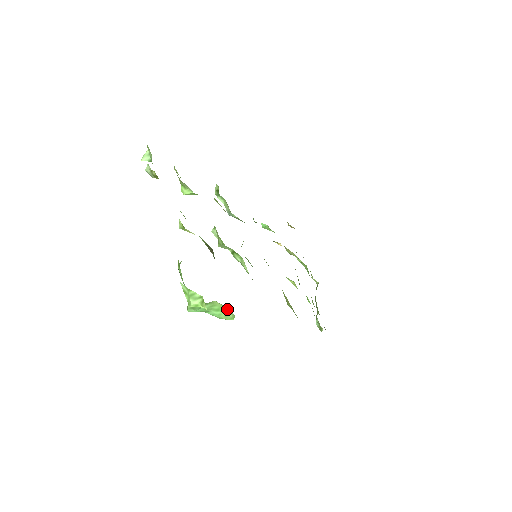
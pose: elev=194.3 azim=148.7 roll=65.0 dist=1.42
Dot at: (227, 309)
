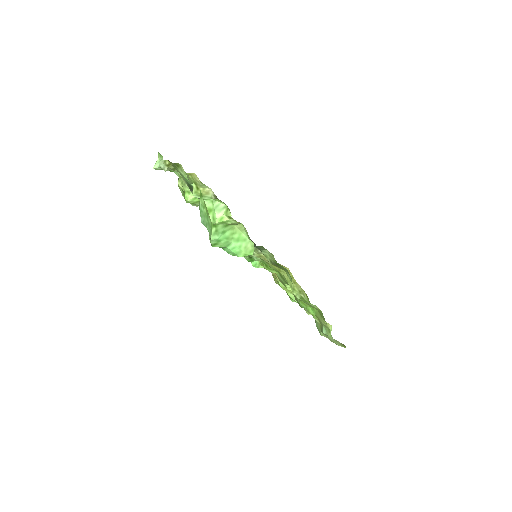
Dot at: (246, 237)
